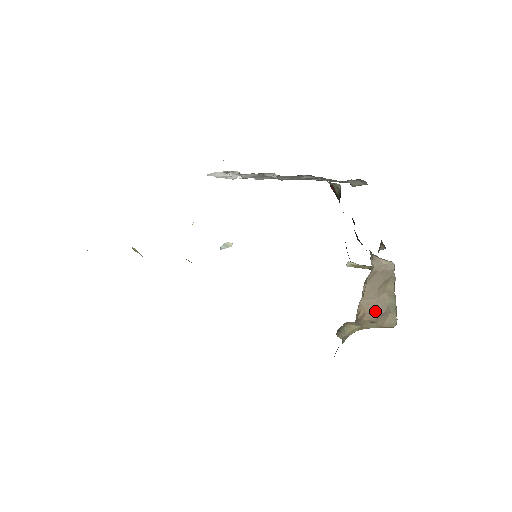
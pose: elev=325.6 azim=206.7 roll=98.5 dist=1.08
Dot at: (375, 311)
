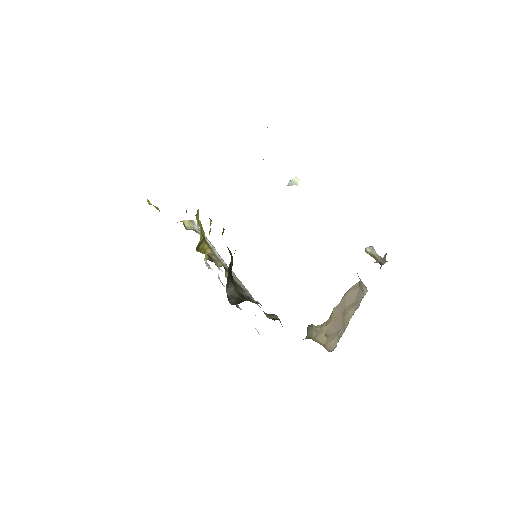
Dot at: (334, 326)
